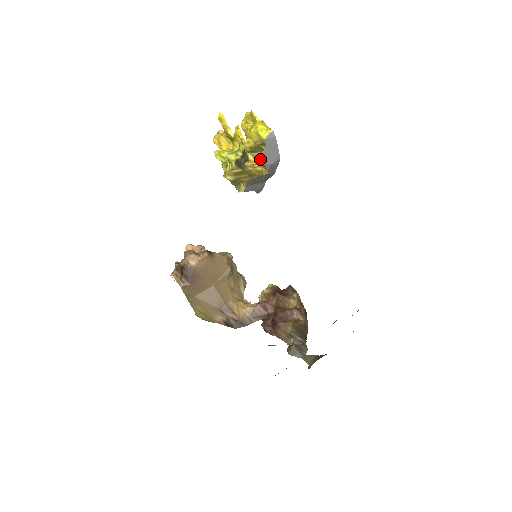
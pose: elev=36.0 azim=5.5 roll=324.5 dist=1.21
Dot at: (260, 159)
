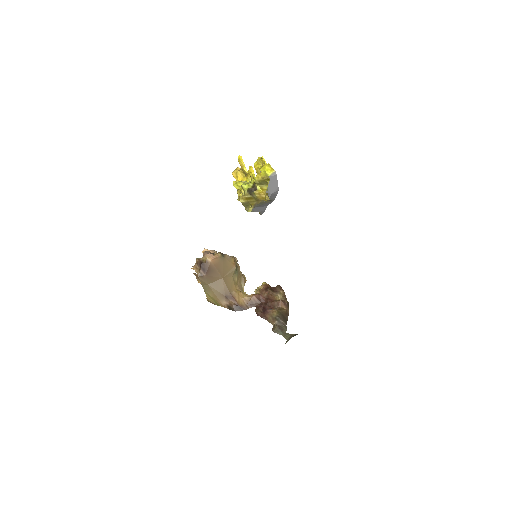
Dot at: (265, 189)
